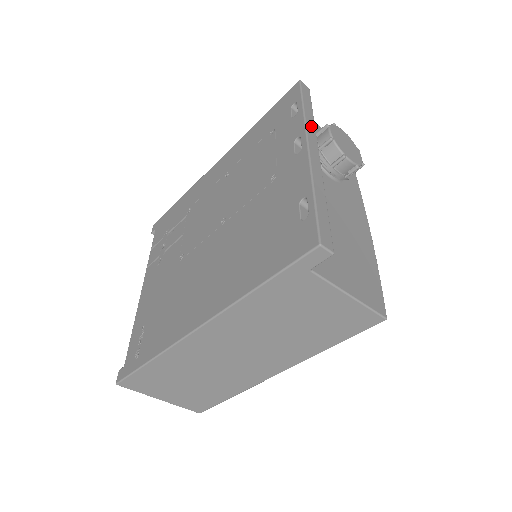
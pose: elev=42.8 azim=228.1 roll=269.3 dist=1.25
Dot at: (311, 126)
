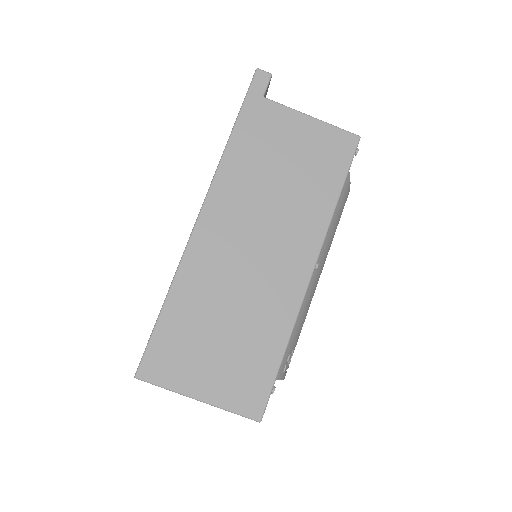
Dot at: occluded
